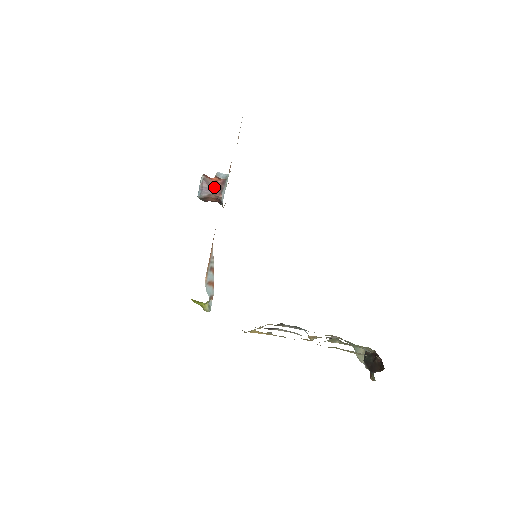
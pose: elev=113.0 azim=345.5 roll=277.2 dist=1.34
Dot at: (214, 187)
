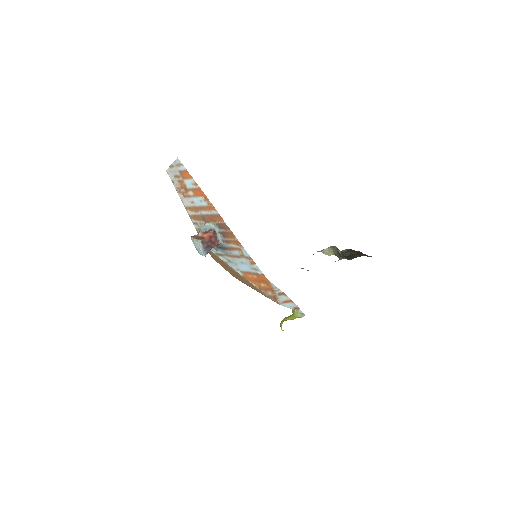
Dot at: (211, 241)
